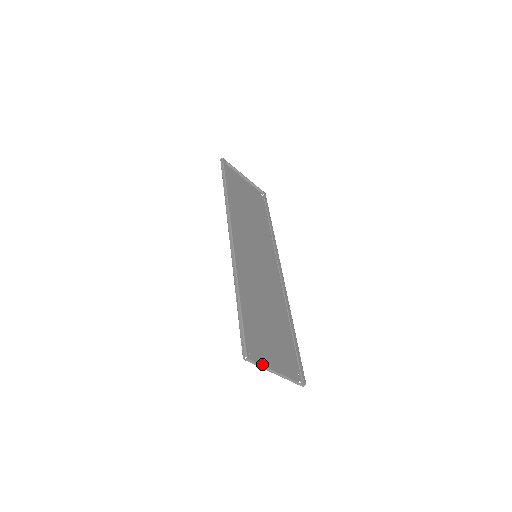
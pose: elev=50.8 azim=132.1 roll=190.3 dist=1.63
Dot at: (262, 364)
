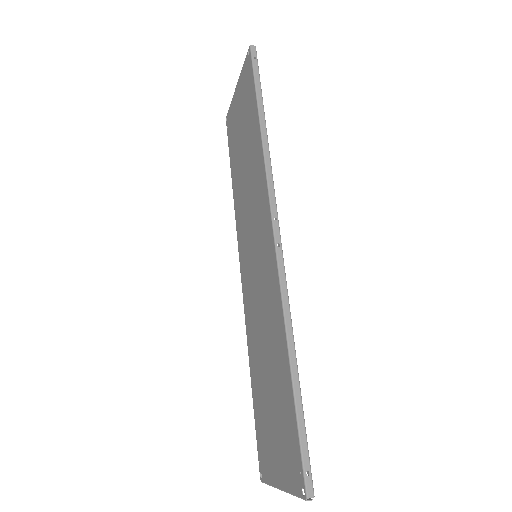
Dot at: (289, 485)
